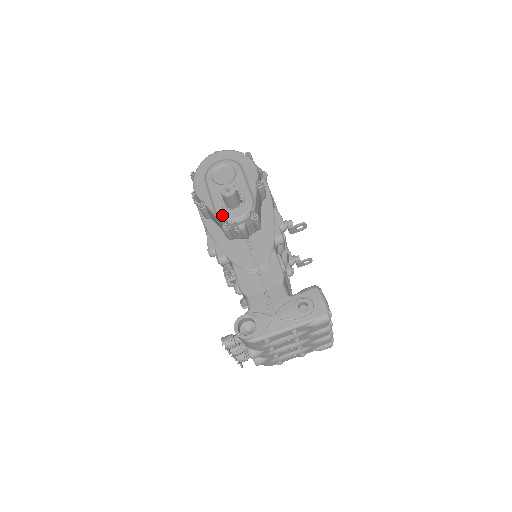
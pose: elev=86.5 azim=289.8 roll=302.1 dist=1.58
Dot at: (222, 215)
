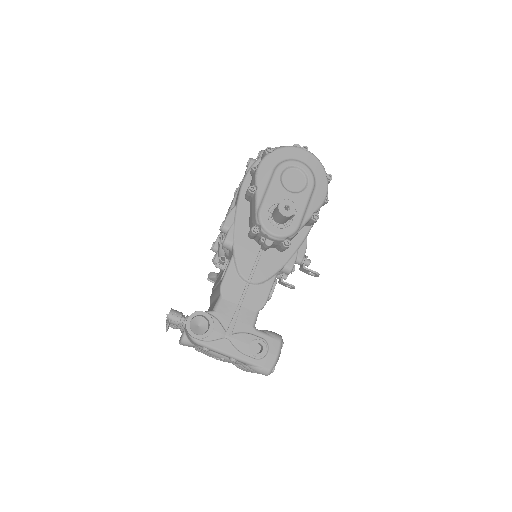
Dot at: (262, 219)
